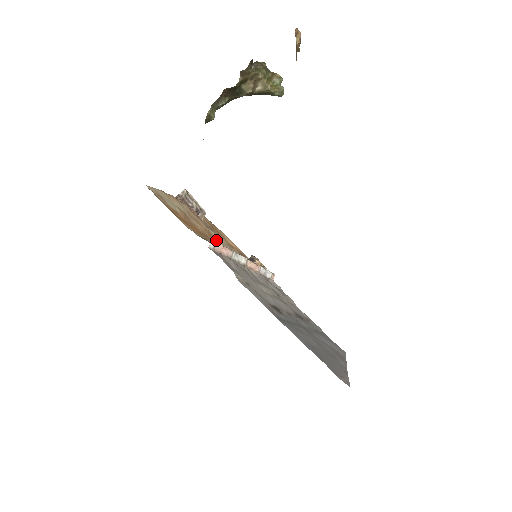
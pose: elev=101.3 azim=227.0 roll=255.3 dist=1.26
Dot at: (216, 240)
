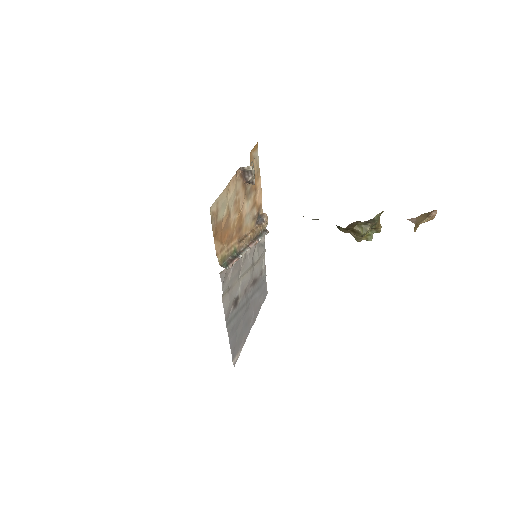
Dot at: (241, 223)
